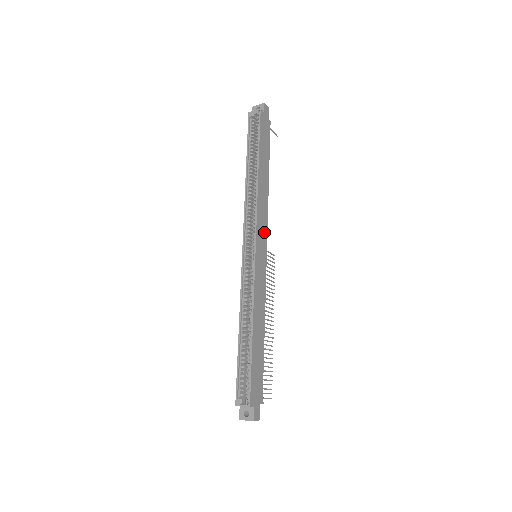
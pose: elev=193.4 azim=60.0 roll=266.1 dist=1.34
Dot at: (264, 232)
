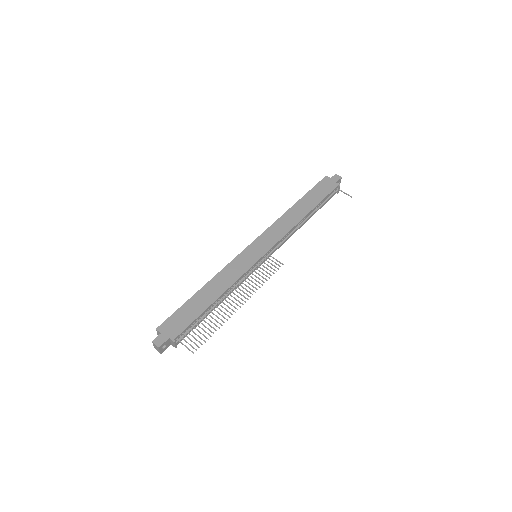
Dot at: (272, 241)
